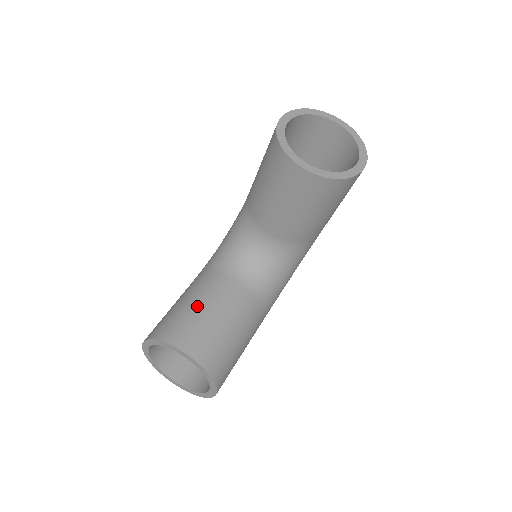
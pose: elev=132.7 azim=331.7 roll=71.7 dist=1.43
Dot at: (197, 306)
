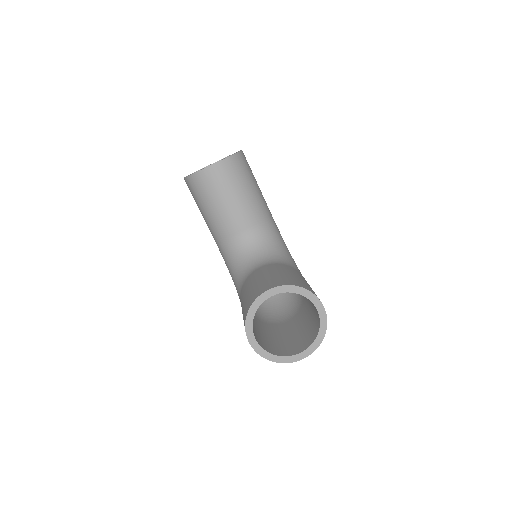
Dot at: (251, 287)
